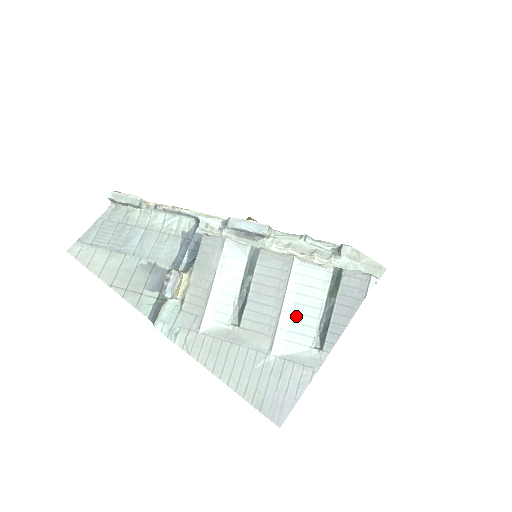
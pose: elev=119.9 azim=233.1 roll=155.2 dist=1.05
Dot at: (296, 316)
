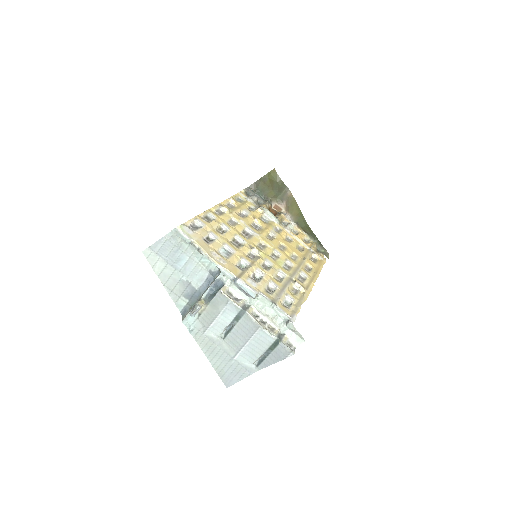
Dot at: (251, 350)
